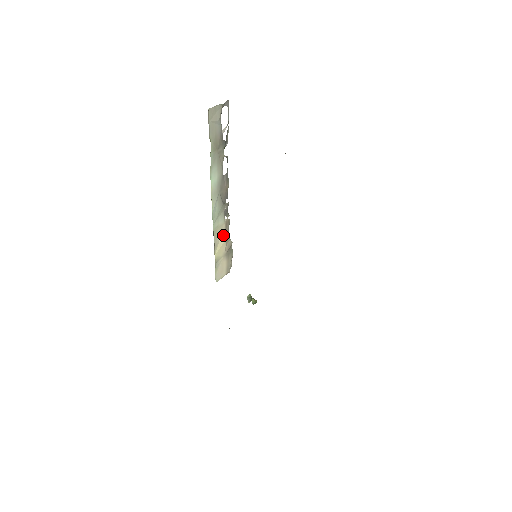
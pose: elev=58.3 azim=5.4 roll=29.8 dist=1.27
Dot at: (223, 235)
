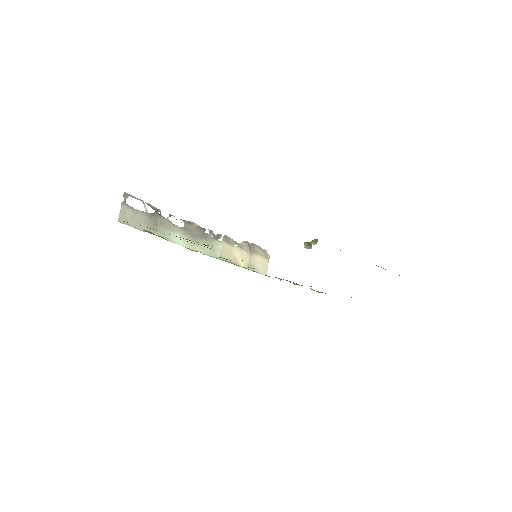
Dot at: (233, 249)
